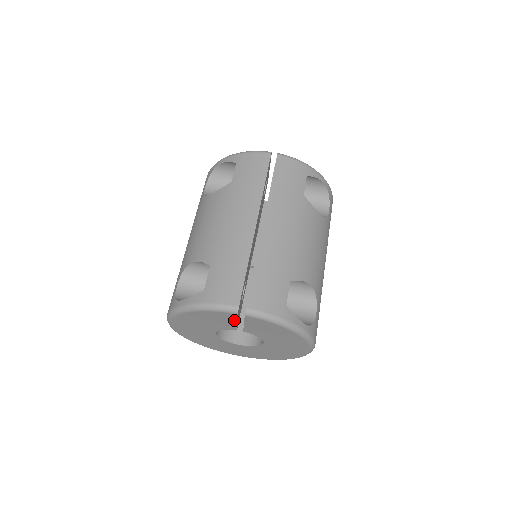
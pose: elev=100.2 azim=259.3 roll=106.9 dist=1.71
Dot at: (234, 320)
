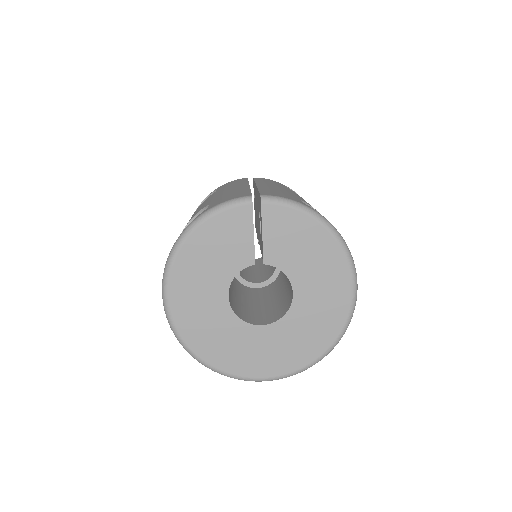
Dot at: (249, 228)
